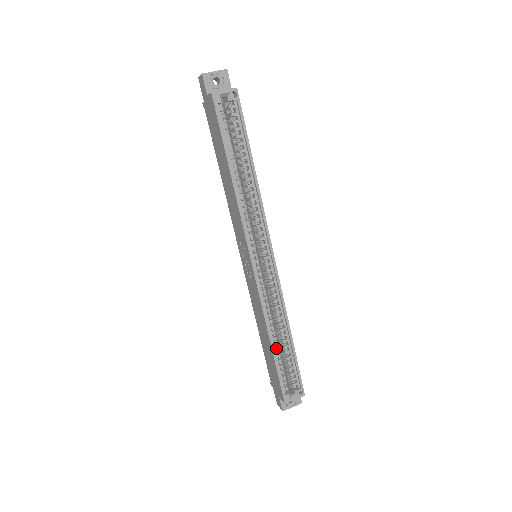
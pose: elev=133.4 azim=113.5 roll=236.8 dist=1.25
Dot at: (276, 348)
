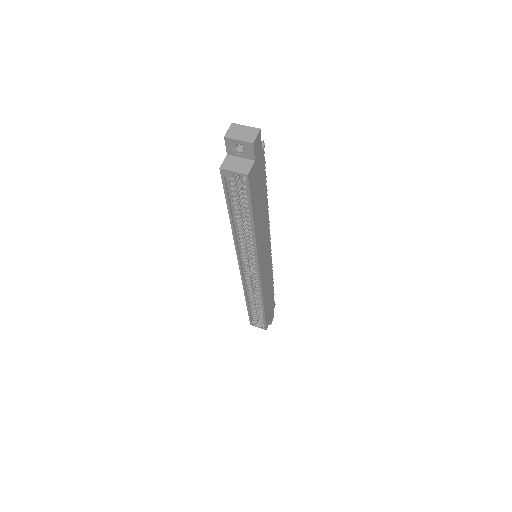
Dot at: (252, 304)
